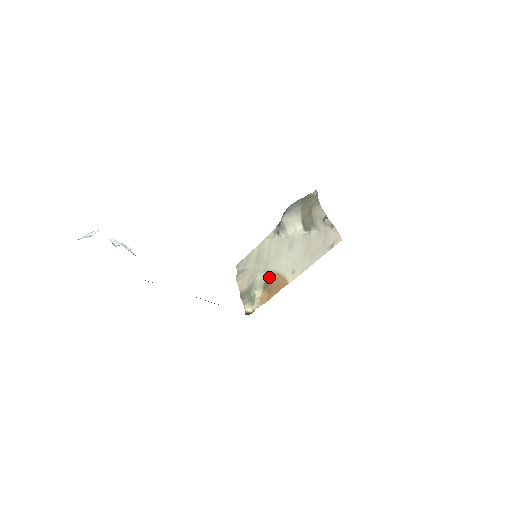
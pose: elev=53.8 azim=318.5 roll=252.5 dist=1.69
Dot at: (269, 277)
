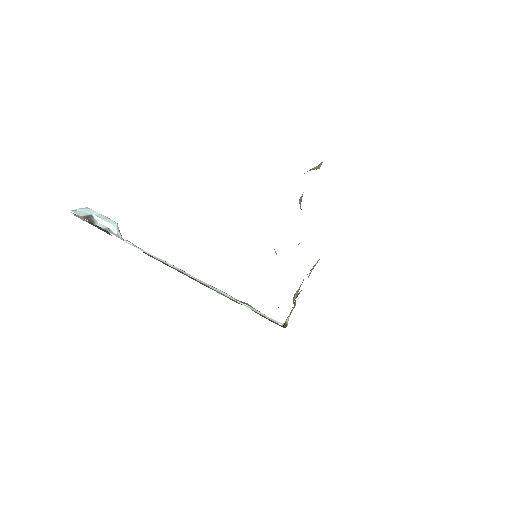
Dot at: occluded
